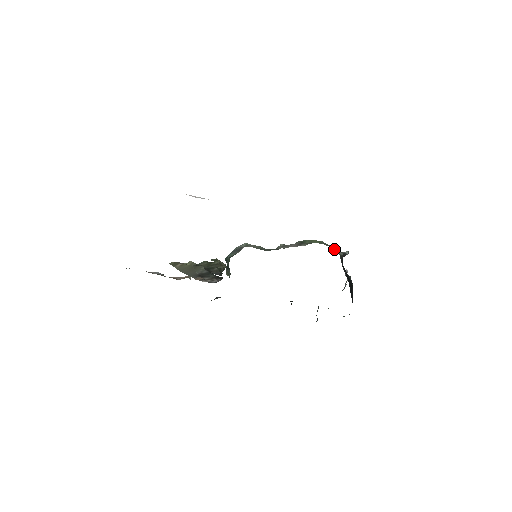
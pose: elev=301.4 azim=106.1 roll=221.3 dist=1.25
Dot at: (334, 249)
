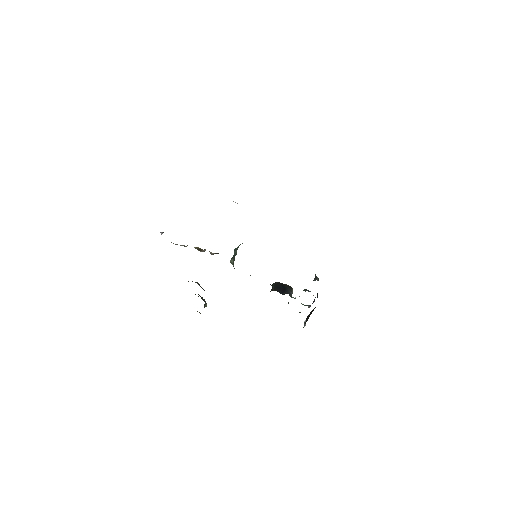
Dot at: occluded
